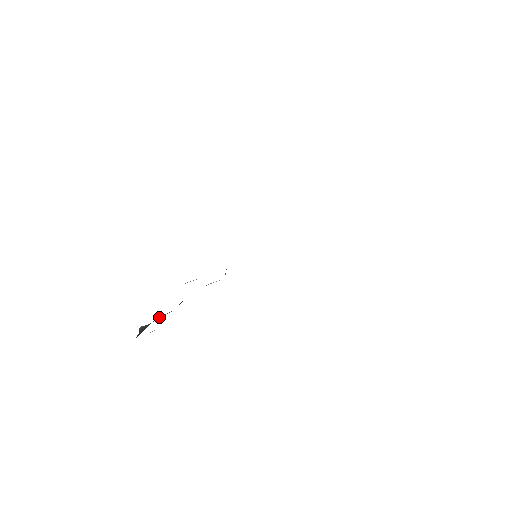
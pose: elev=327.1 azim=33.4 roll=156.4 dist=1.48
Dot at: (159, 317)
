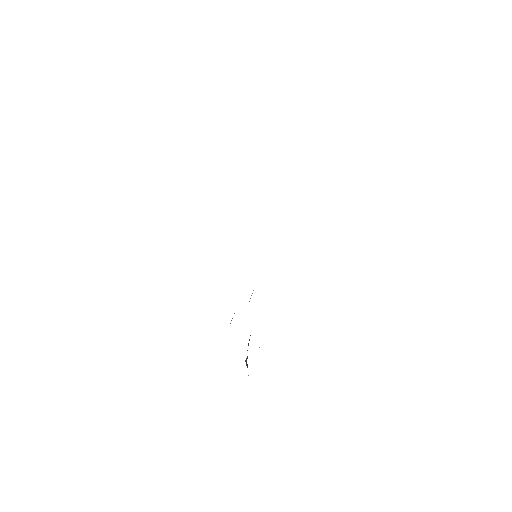
Dot at: occluded
